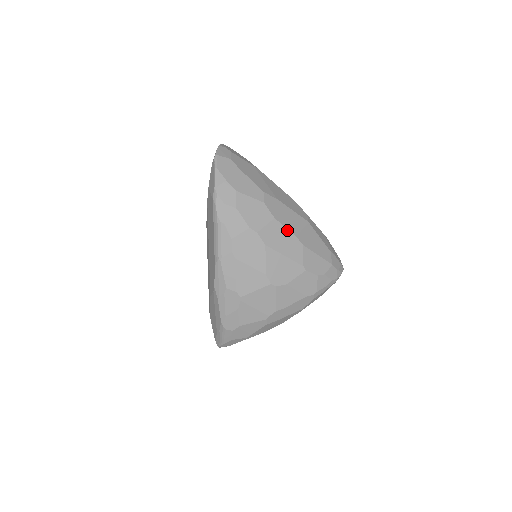
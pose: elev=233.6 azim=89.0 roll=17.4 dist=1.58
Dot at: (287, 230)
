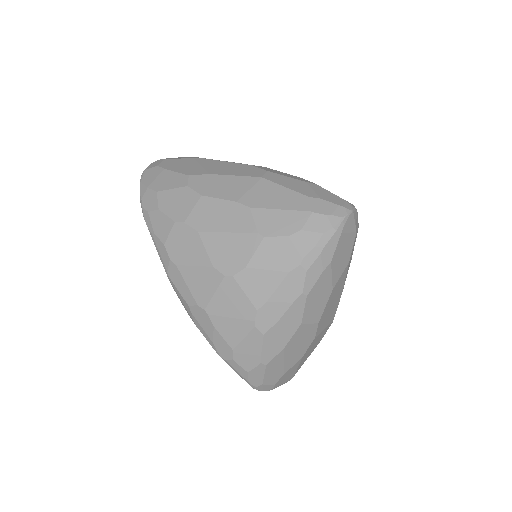
Dot at: (222, 201)
